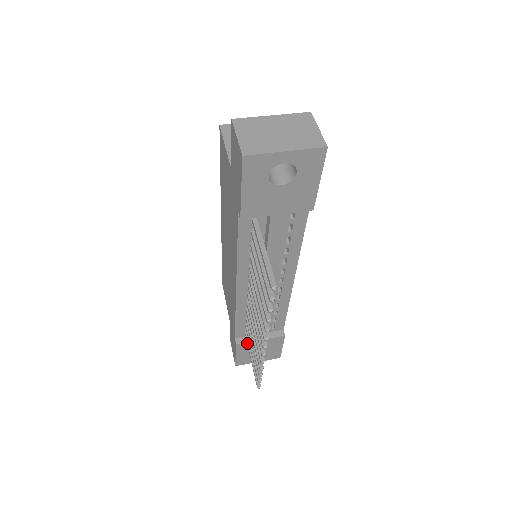
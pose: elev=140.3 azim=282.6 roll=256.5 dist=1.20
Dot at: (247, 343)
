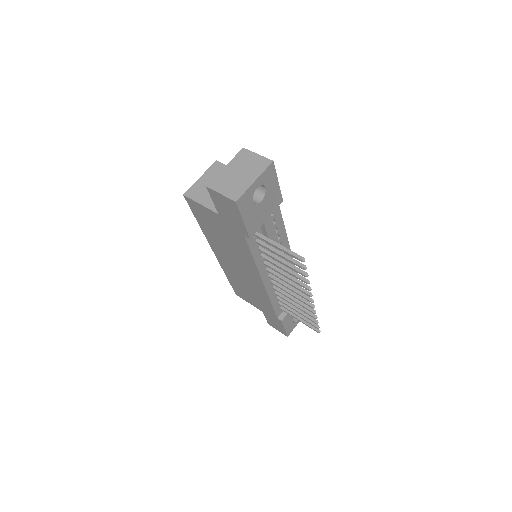
Dot at: (289, 314)
